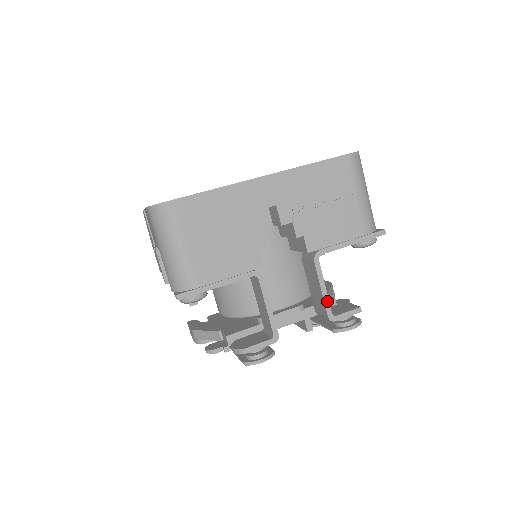
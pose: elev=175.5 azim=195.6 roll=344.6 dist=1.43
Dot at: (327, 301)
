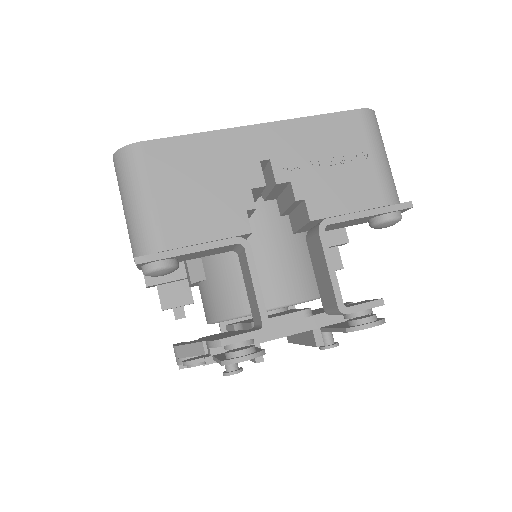
Dot at: (336, 286)
